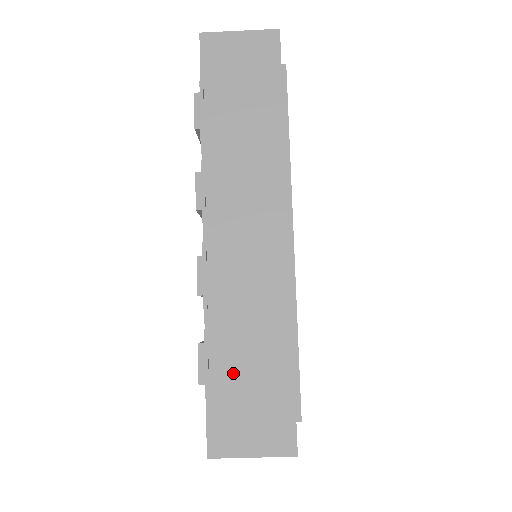
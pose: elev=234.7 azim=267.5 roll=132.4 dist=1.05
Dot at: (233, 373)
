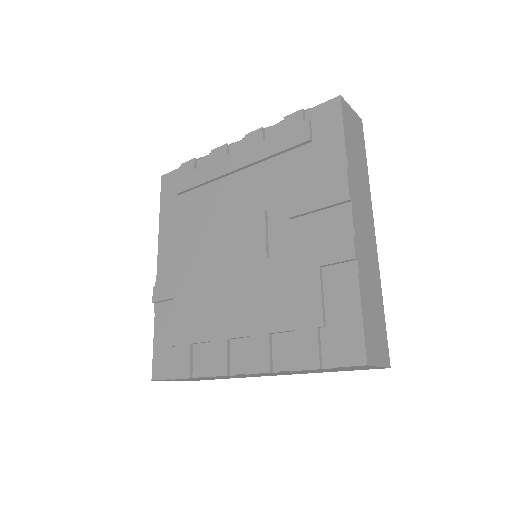
Dot at: occluded
